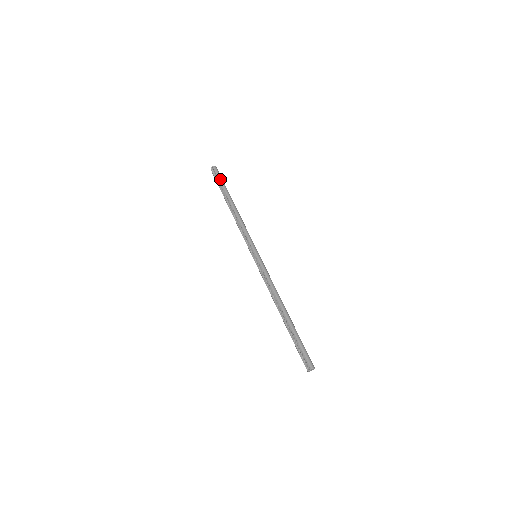
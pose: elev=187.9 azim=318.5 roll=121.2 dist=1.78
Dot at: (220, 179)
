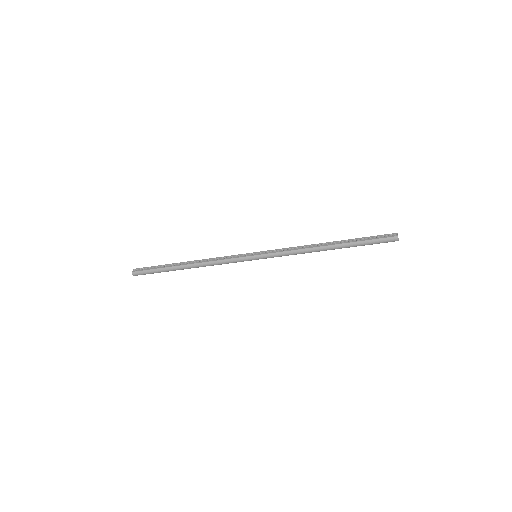
Dot at: (153, 266)
